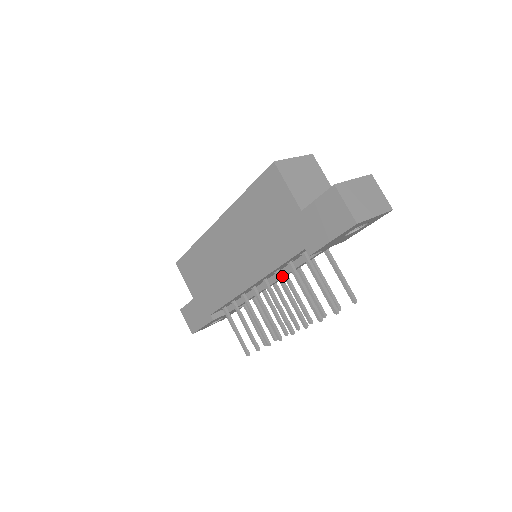
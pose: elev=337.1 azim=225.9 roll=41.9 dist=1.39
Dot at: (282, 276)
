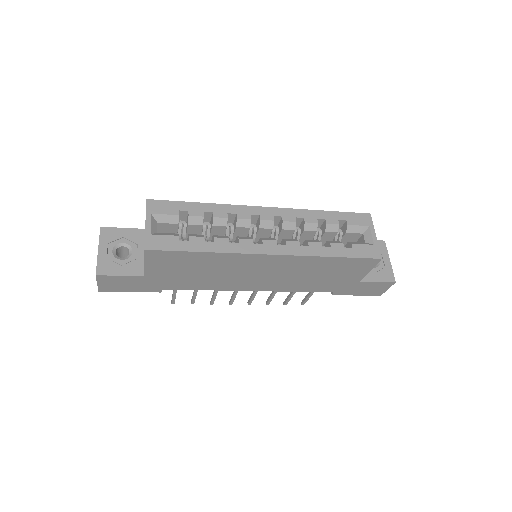
Dot at: occluded
